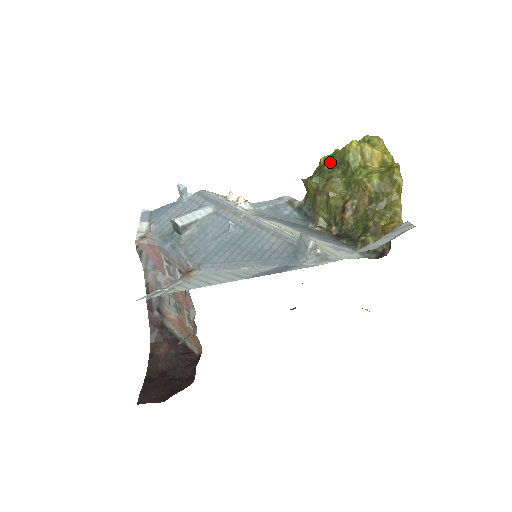
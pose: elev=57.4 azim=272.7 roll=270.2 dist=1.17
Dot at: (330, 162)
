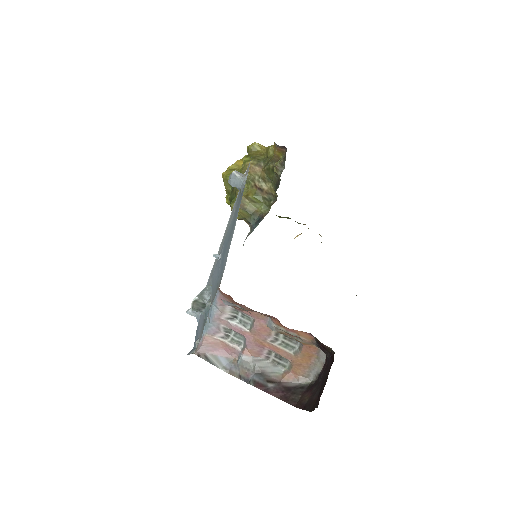
Dot at: (230, 194)
